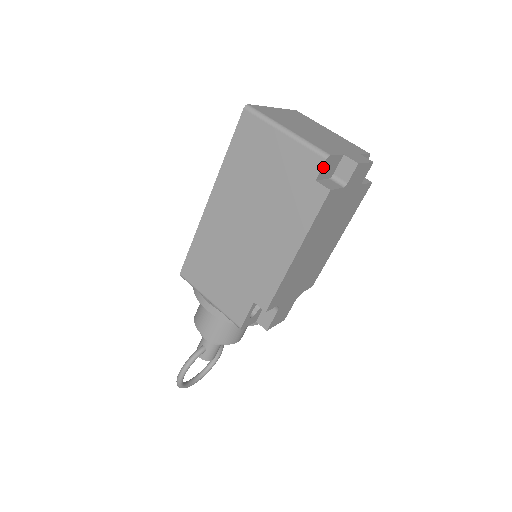
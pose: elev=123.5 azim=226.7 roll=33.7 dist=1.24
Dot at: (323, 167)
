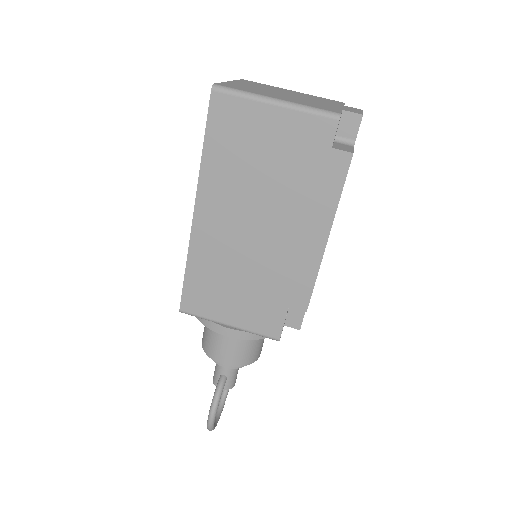
Dot at: (336, 130)
